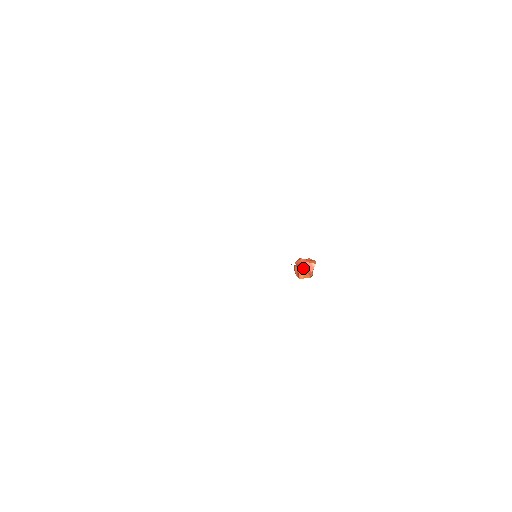
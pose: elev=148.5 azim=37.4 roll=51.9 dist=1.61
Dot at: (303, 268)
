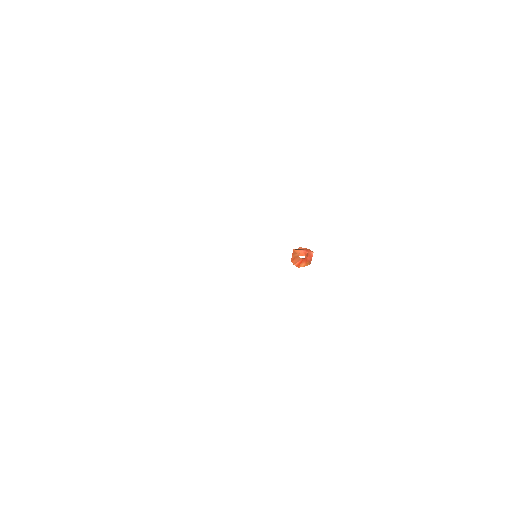
Dot at: (306, 258)
